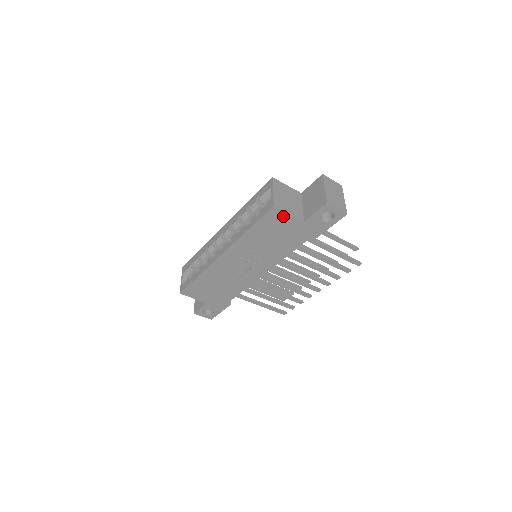
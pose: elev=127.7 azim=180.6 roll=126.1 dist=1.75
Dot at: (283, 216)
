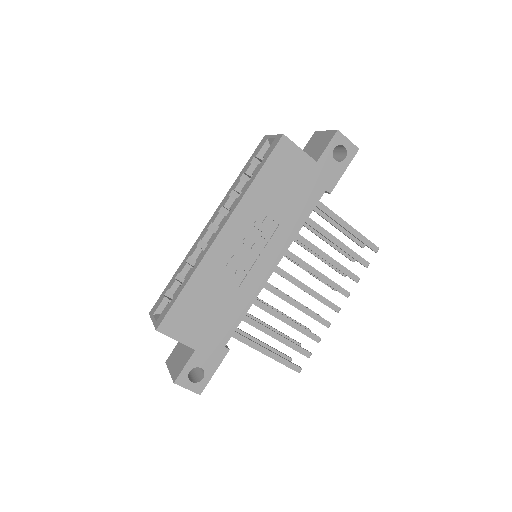
Dot at: (294, 152)
